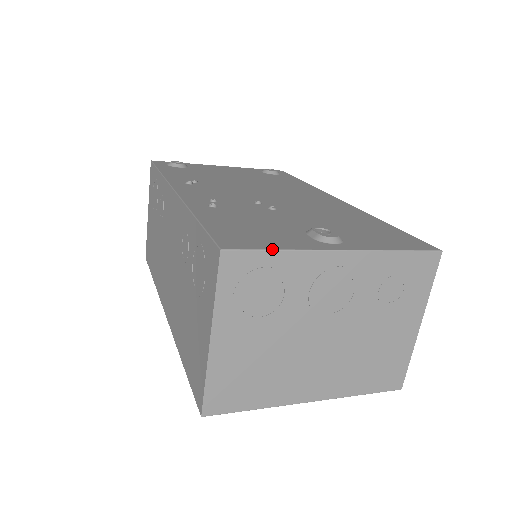
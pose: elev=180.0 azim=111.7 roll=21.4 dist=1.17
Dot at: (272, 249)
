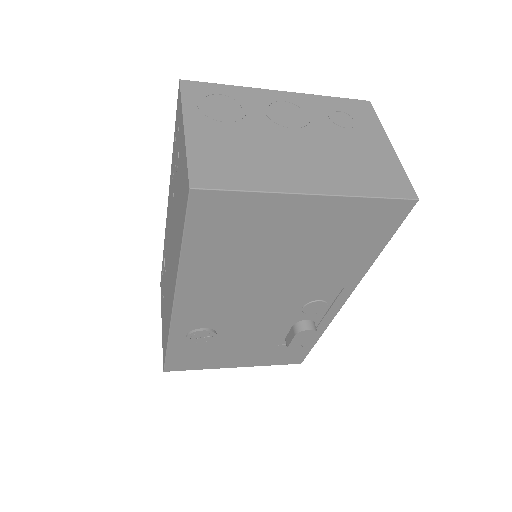
Dot at: (220, 84)
